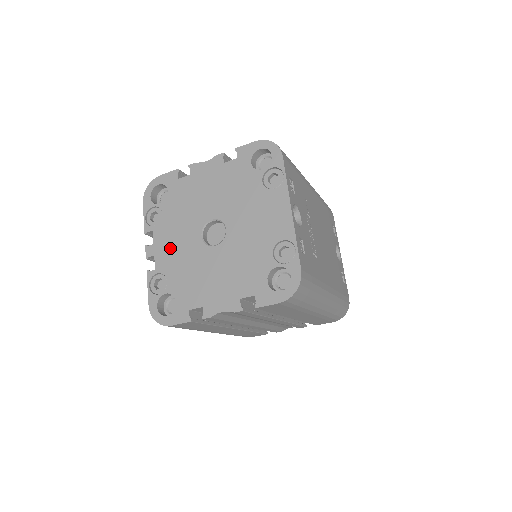
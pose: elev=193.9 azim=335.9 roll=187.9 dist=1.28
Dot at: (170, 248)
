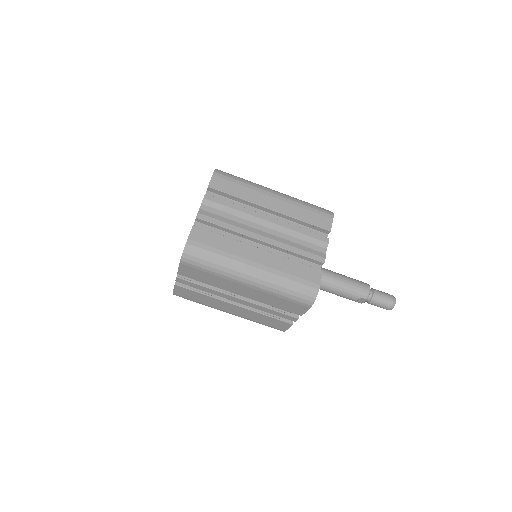
Dot at: occluded
